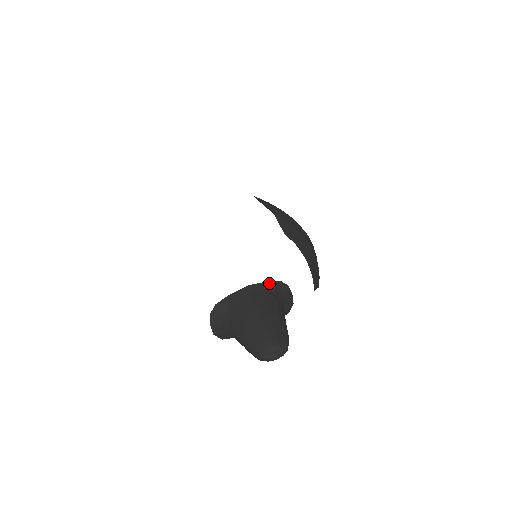
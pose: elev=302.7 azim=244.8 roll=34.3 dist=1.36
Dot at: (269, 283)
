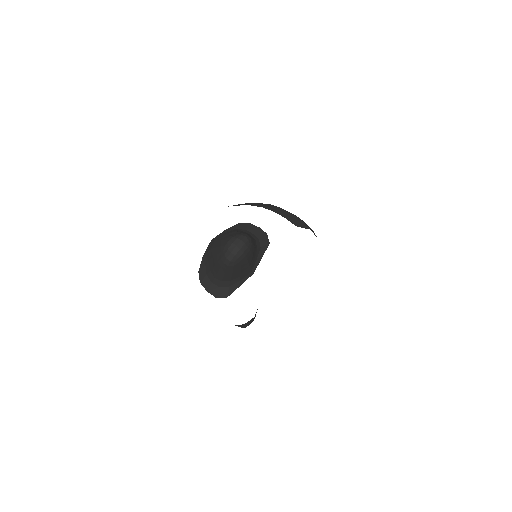
Dot at: (228, 229)
